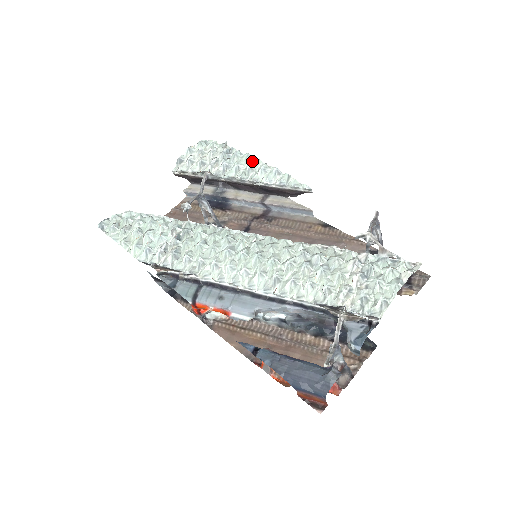
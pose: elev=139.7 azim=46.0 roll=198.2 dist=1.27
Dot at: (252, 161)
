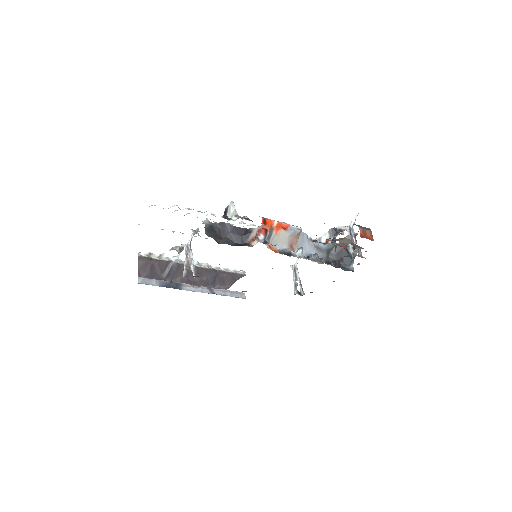
Dot at: occluded
